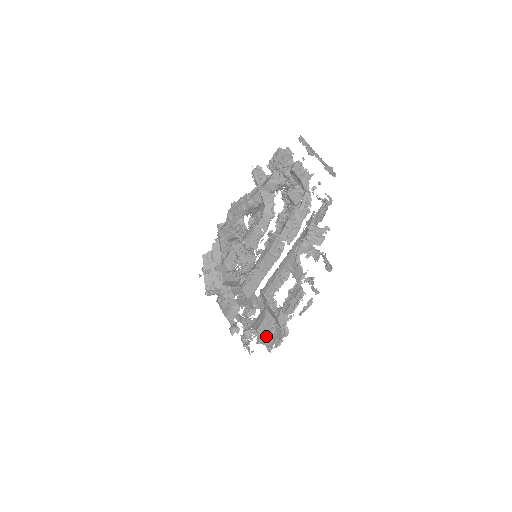
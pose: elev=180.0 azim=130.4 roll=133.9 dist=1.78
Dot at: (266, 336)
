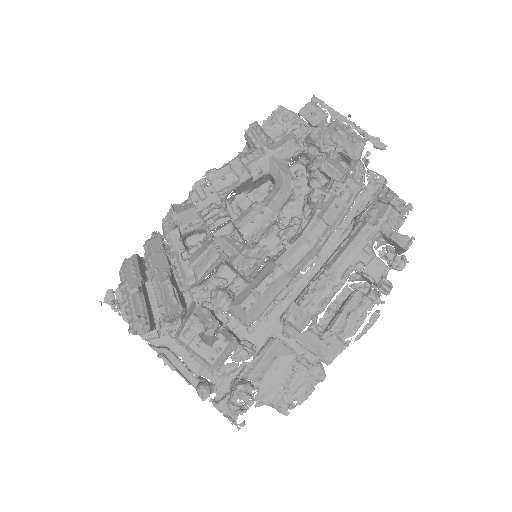
Dot at: (279, 388)
